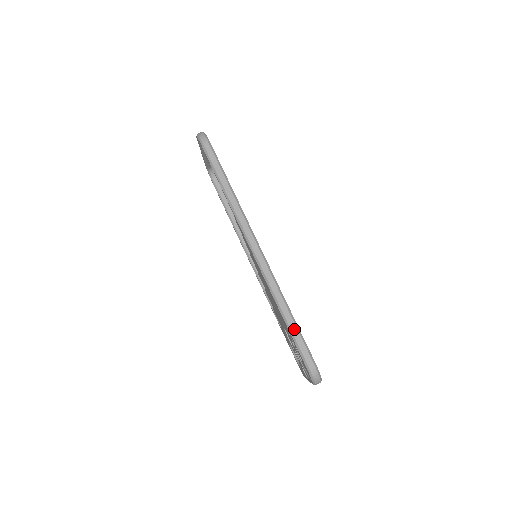
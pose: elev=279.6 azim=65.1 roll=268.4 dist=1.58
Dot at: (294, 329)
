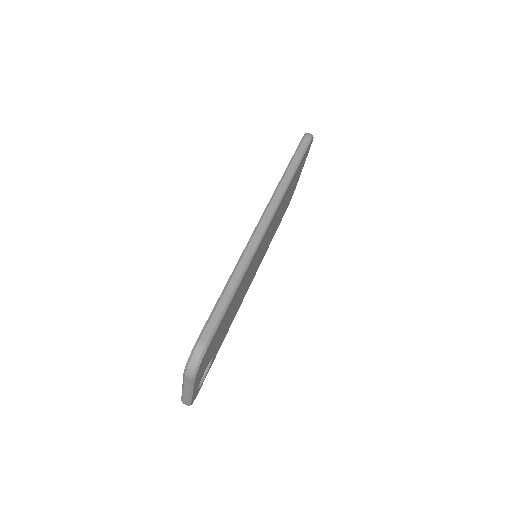
Dot at: (223, 302)
